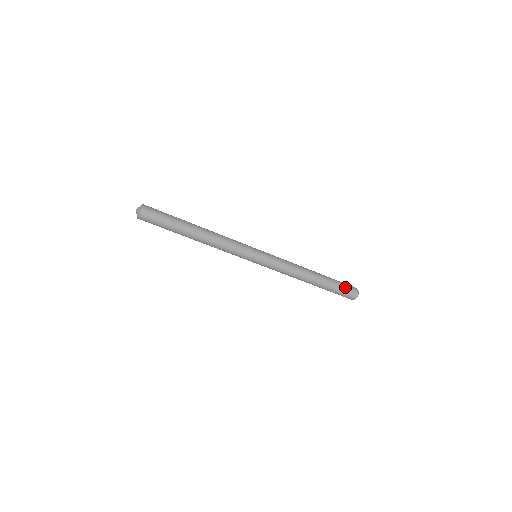
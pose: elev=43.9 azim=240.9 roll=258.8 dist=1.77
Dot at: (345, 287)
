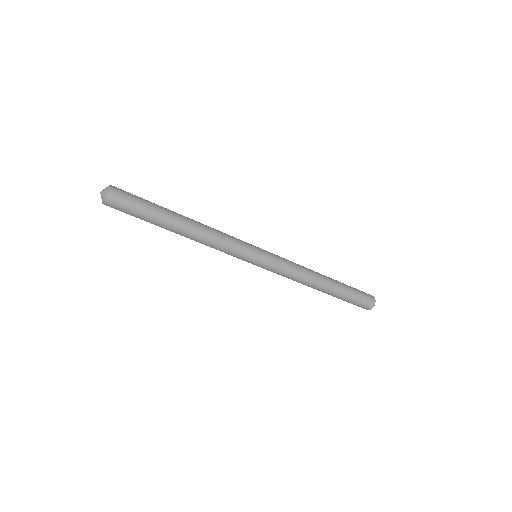
Dot at: (360, 298)
